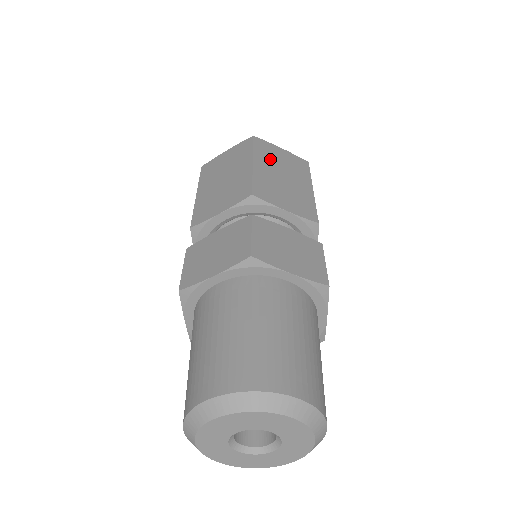
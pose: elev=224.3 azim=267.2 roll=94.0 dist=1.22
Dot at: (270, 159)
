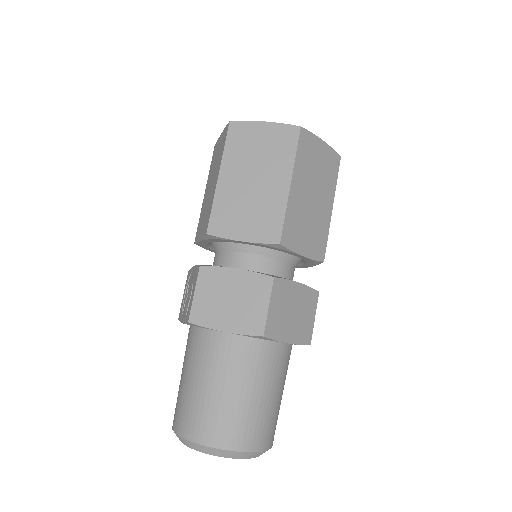
Dot at: (307, 169)
